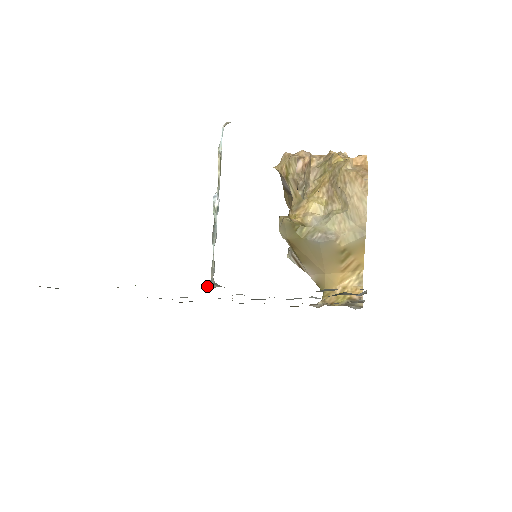
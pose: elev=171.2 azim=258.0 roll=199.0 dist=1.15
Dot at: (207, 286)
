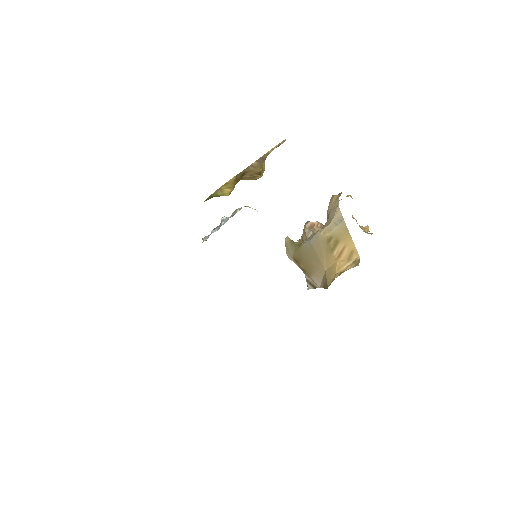
Dot at: occluded
